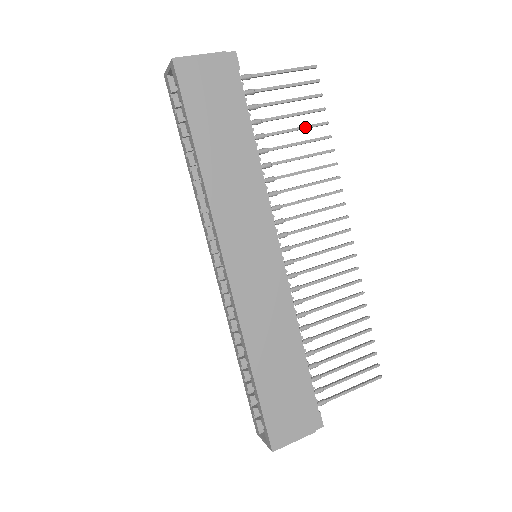
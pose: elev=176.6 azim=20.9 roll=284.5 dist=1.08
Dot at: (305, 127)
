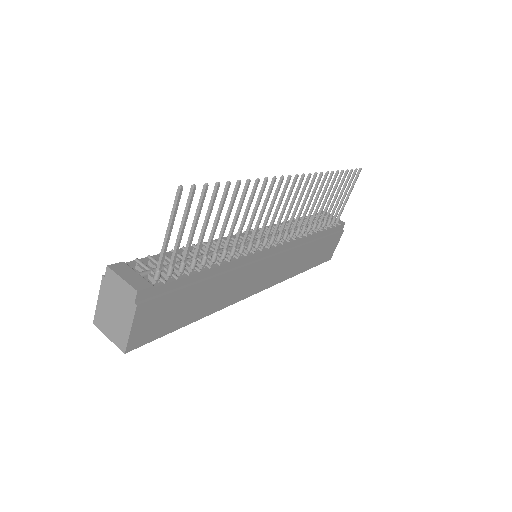
Dot at: (220, 212)
